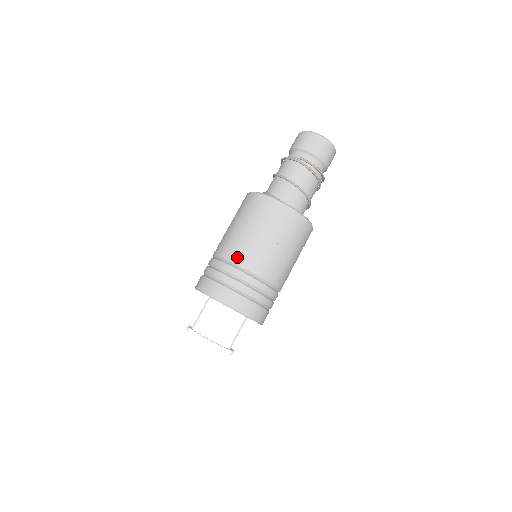
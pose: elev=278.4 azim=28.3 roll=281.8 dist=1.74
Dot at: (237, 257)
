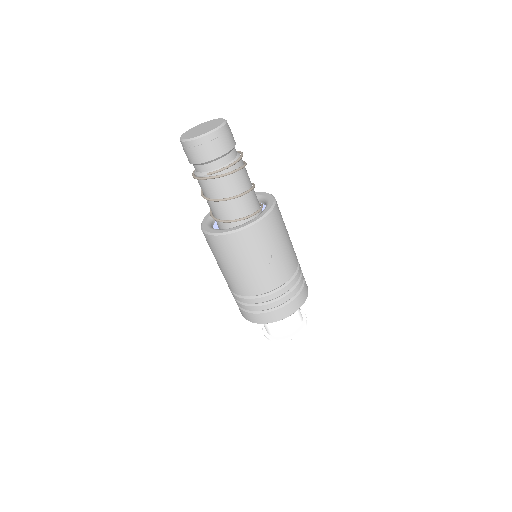
Dot at: (248, 291)
